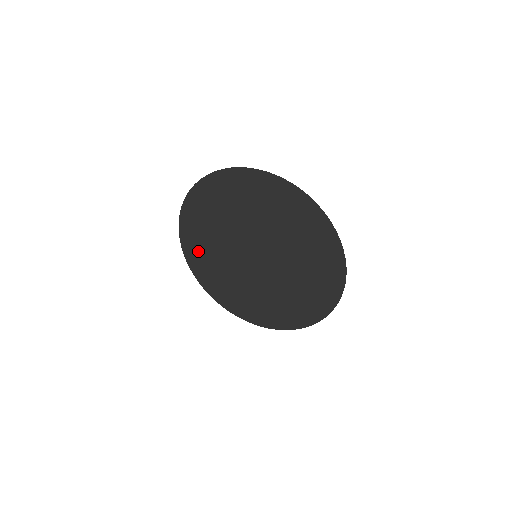
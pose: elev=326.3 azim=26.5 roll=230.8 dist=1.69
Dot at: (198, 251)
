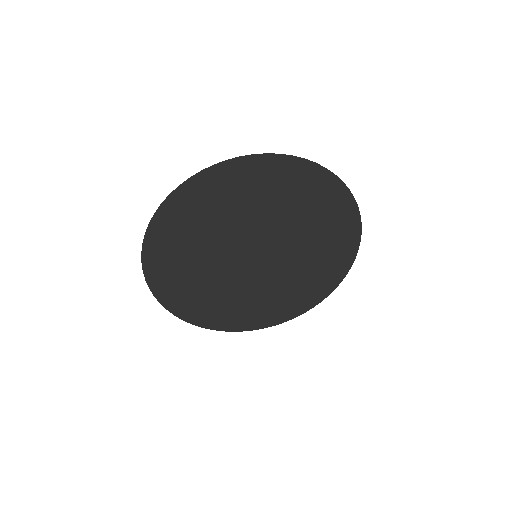
Dot at: (195, 304)
